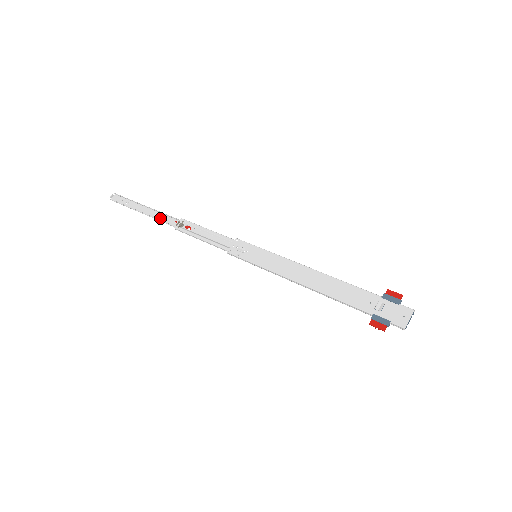
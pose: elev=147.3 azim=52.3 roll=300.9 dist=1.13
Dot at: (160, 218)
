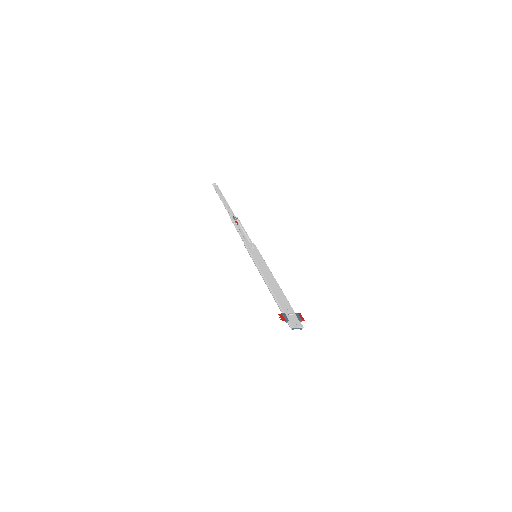
Dot at: (228, 209)
